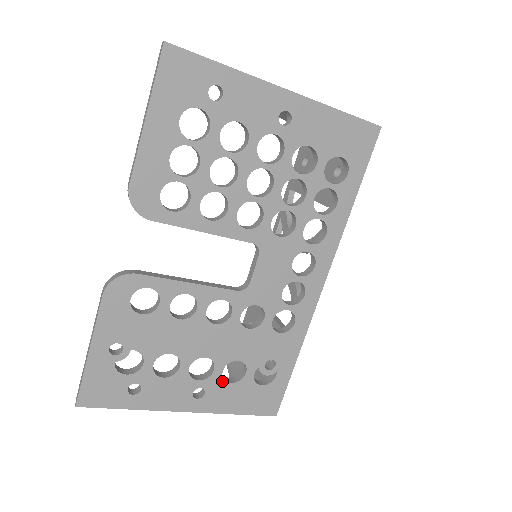
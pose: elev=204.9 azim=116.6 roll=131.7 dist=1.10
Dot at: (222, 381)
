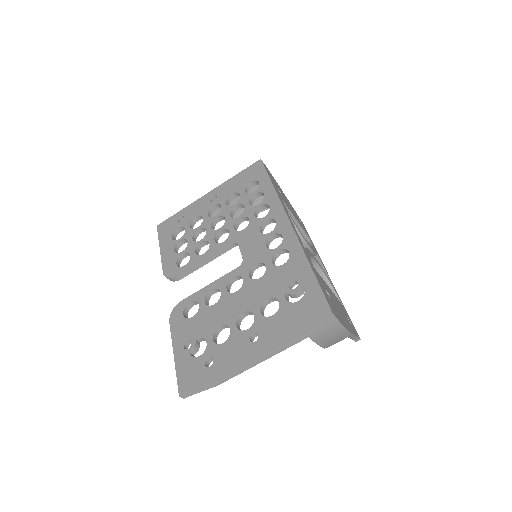
Dot at: (265, 319)
